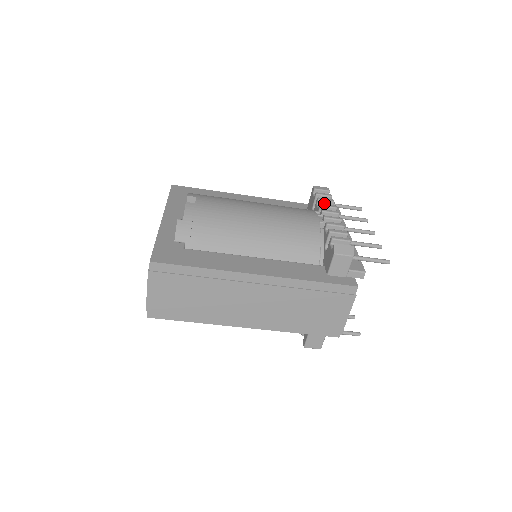
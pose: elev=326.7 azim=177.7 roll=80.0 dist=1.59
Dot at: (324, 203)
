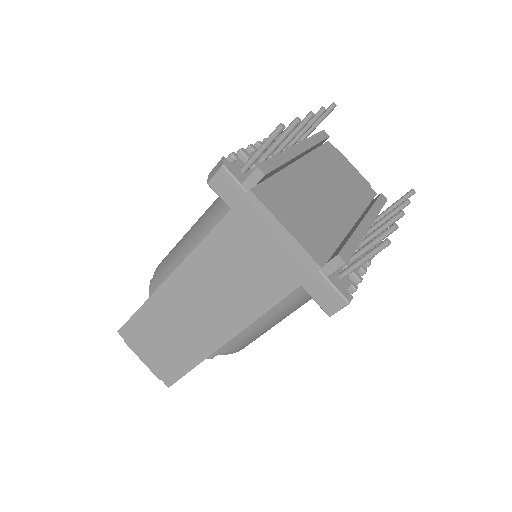
Dot at: occluded
